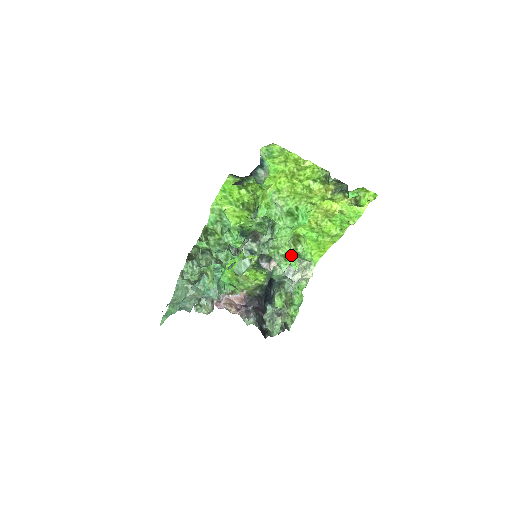
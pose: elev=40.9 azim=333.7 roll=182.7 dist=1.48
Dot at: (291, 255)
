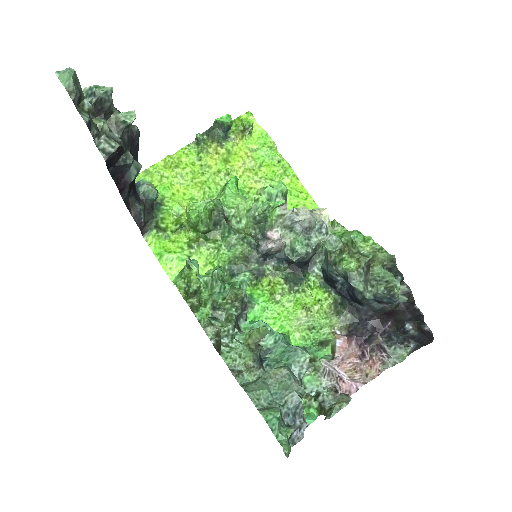
Dot at: occluded
